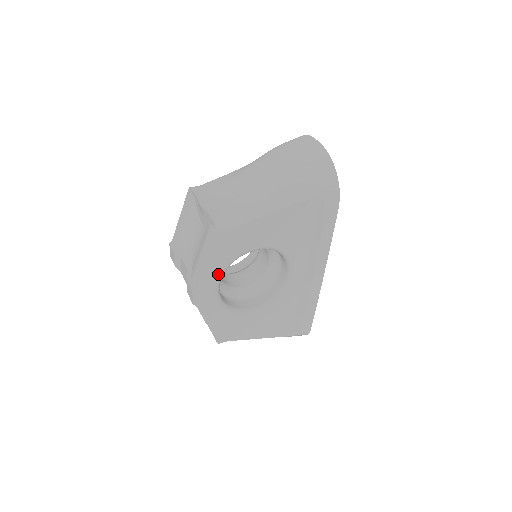
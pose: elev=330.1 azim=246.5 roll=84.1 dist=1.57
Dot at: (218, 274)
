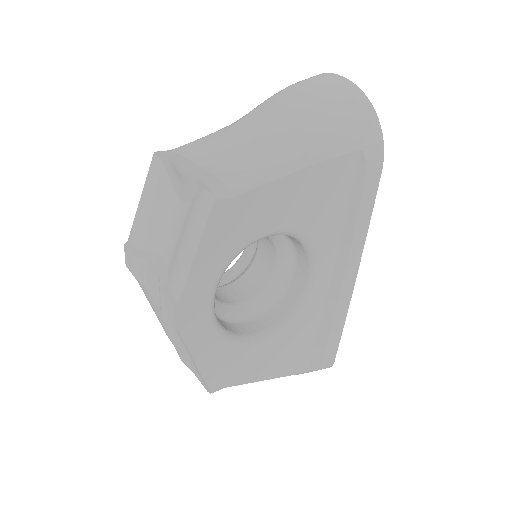
Dot at: (214, 276)
